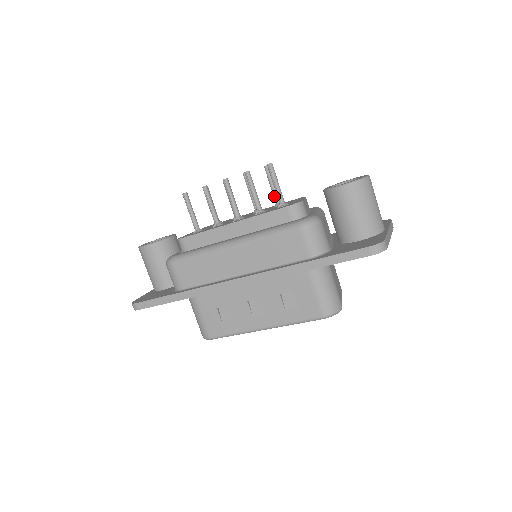
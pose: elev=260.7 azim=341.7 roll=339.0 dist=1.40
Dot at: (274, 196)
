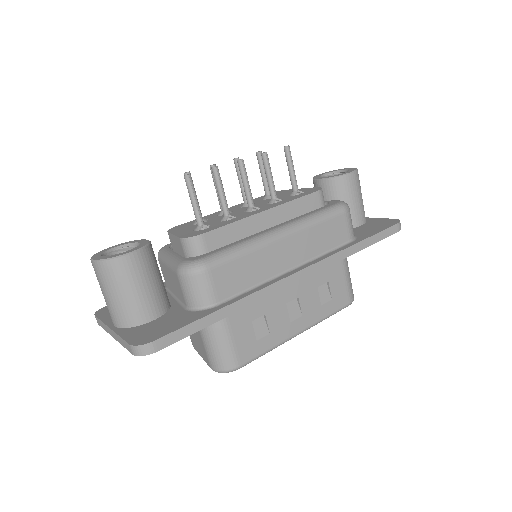
Dot at: (267, 186)
